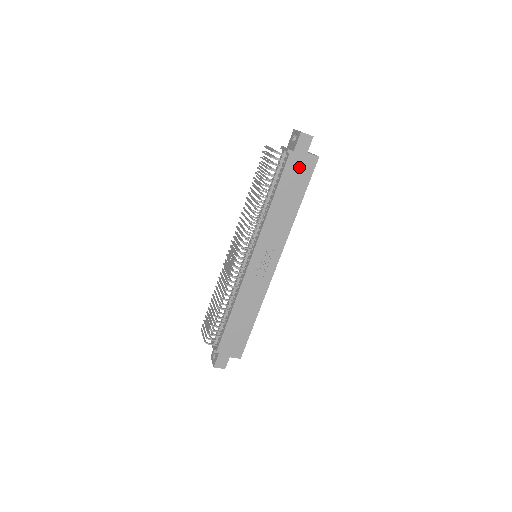
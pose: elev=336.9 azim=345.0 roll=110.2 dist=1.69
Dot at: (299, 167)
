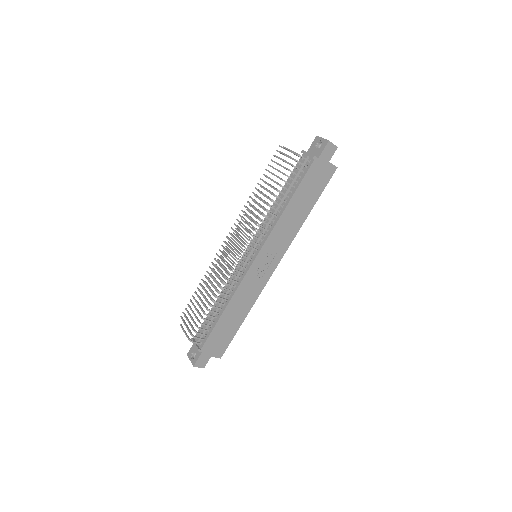
Dot at: (319, 174)
